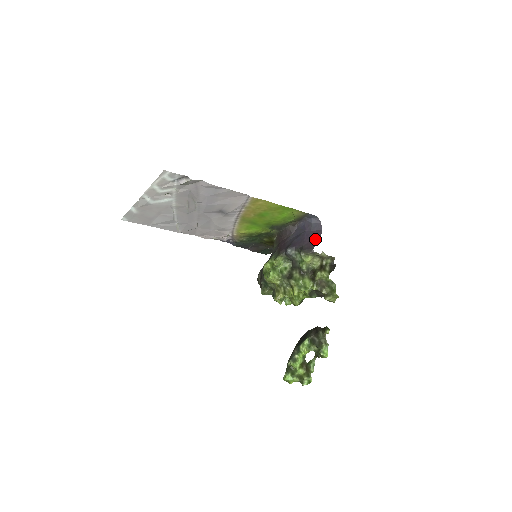
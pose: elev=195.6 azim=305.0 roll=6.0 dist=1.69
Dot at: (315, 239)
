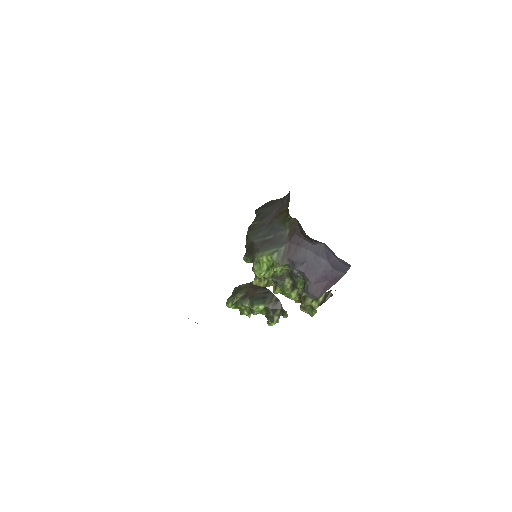
Dot at: (329, 283)
